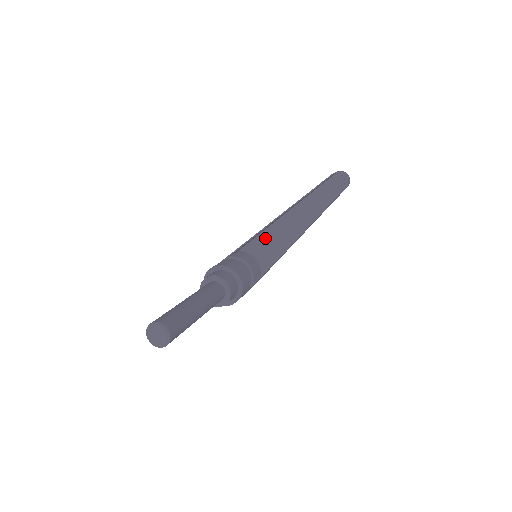
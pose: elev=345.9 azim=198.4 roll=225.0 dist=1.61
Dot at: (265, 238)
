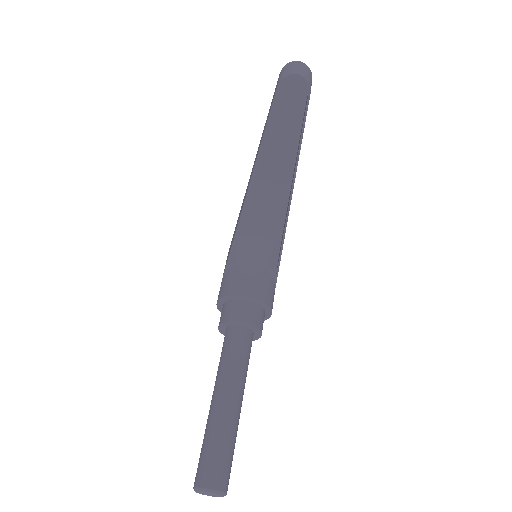
Dot at: (252, 210)
